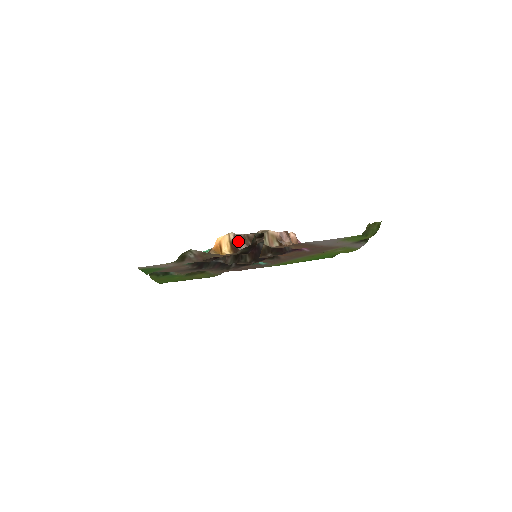
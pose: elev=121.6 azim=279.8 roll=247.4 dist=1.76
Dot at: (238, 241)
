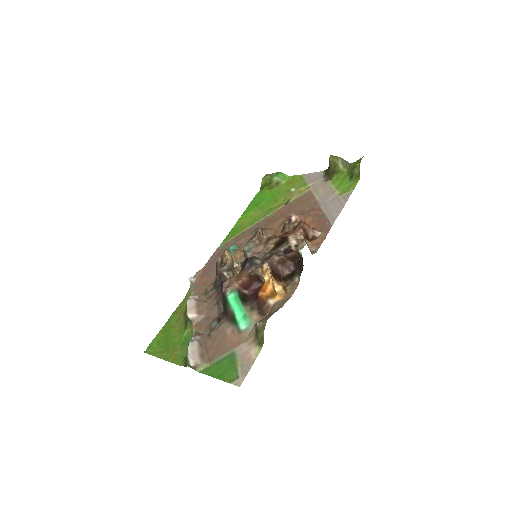
Dot at: (274, 267)
